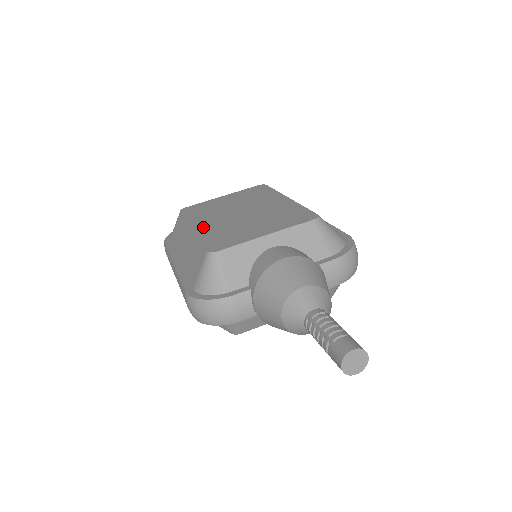
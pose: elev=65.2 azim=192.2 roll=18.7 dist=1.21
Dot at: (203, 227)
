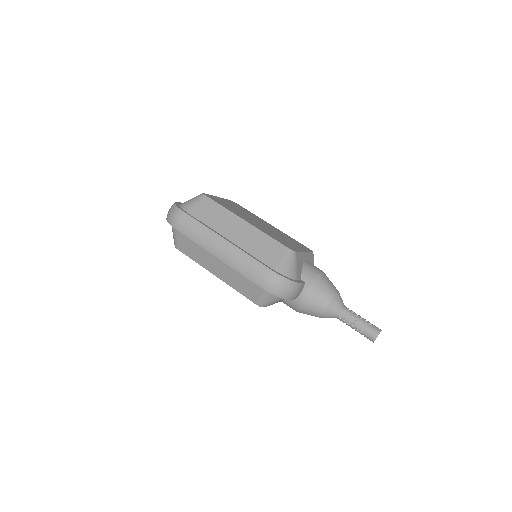
Dot at: (254, 224)
